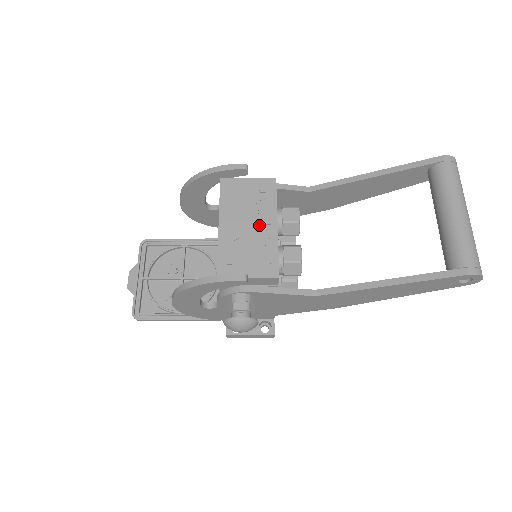
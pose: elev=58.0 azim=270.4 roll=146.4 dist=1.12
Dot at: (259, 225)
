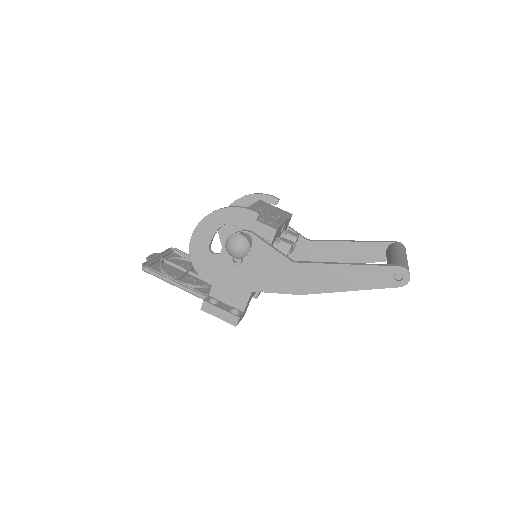
Dot at: (274, 216)
